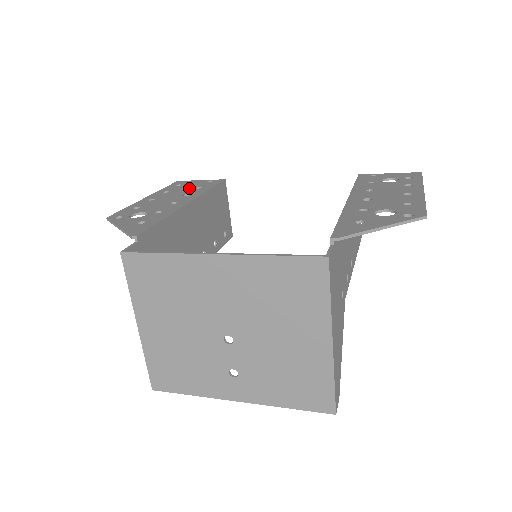
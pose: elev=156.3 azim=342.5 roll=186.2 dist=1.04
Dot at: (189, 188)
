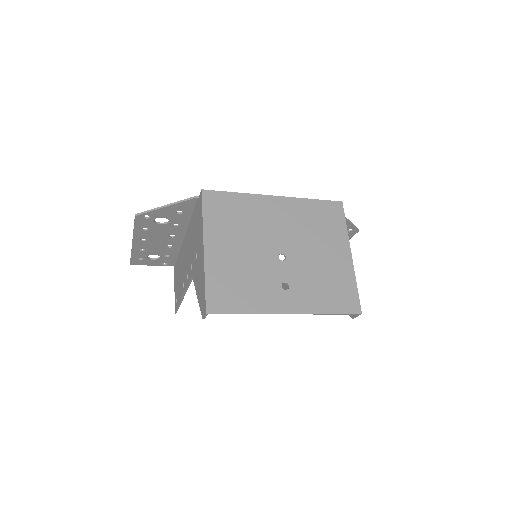
Dot at: (159, 253)
